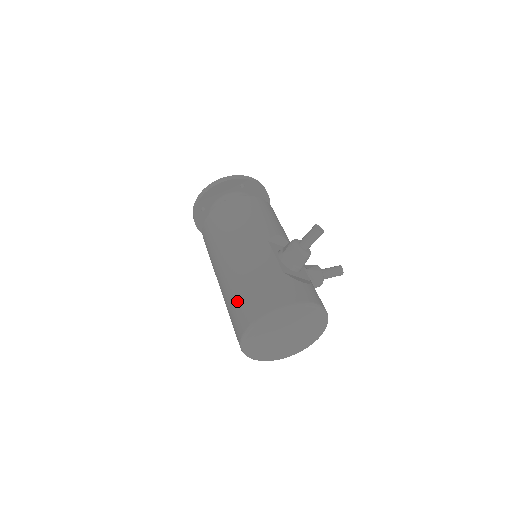
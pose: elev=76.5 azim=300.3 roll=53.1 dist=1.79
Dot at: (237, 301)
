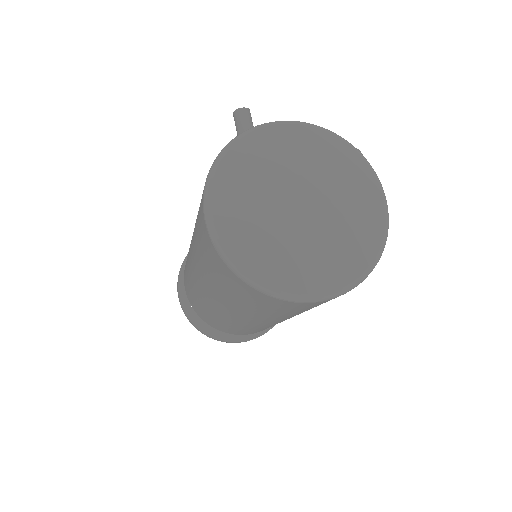
Dot at: (199, 247)
